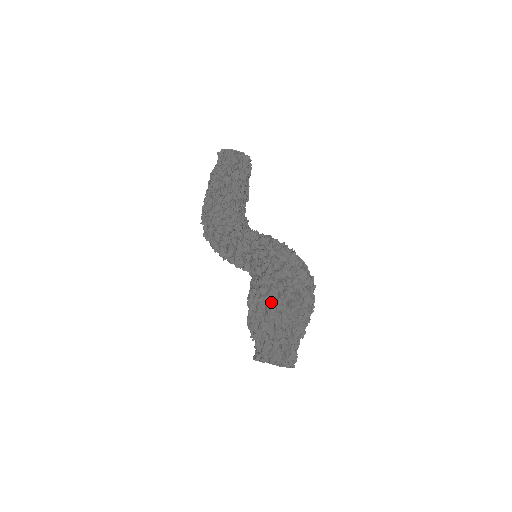
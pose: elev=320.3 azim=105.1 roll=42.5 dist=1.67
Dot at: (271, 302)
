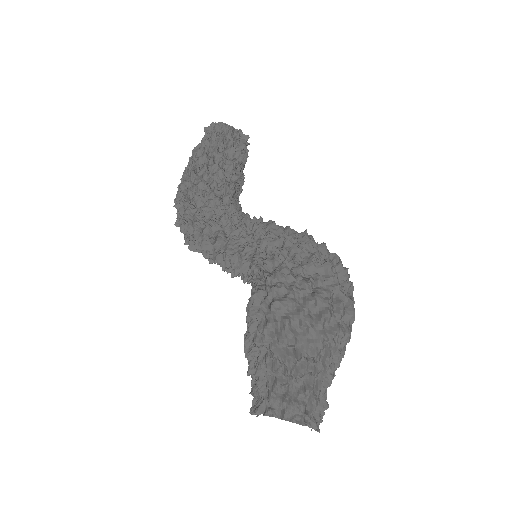
Dot at: (291, 311)
